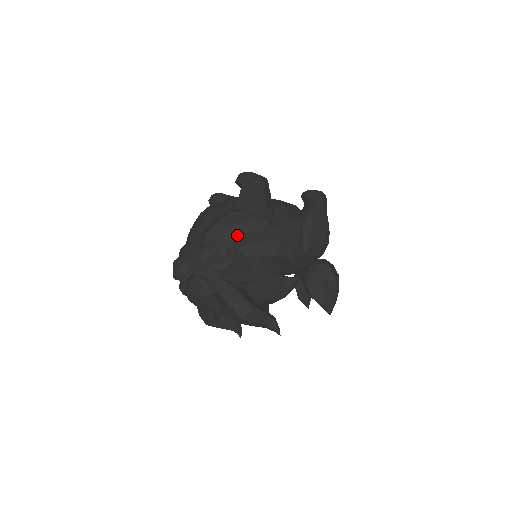
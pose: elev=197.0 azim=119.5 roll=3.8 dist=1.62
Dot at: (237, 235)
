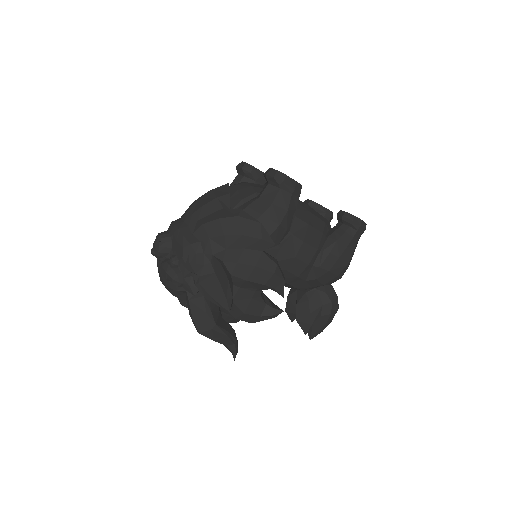
Dot at: (231, 245)
